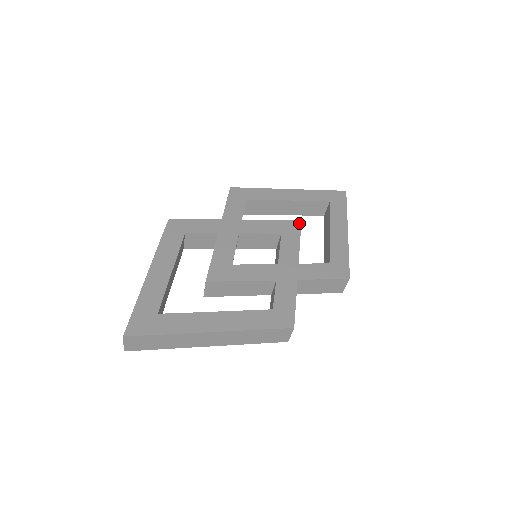
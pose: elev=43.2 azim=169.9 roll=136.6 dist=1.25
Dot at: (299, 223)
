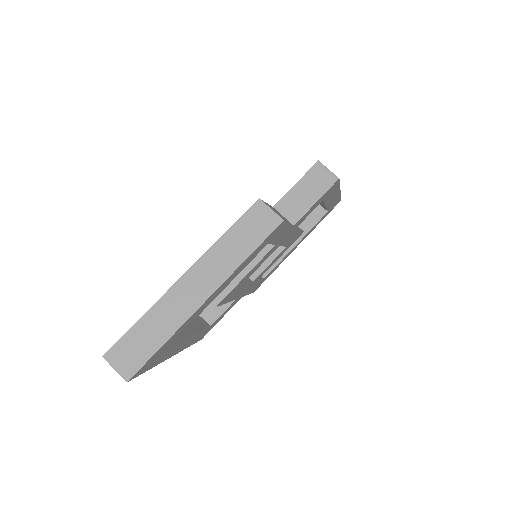
Dot at: occluded
